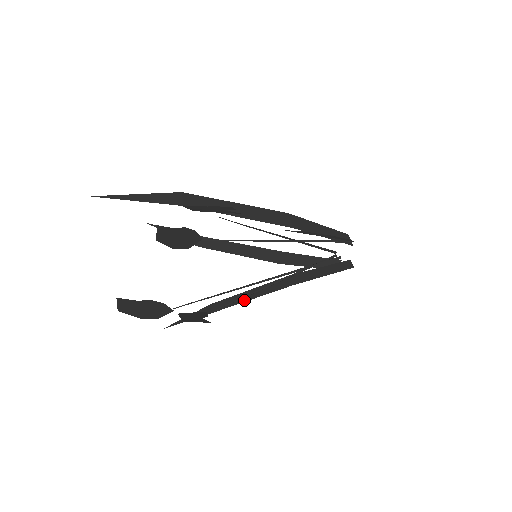
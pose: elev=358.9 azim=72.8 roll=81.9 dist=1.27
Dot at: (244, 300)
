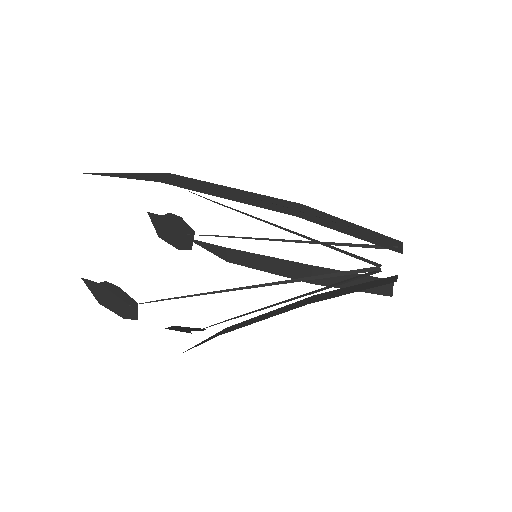
Dot at: (254, 322)
